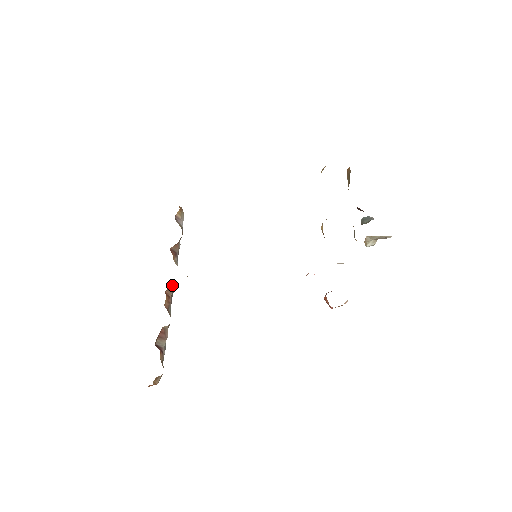
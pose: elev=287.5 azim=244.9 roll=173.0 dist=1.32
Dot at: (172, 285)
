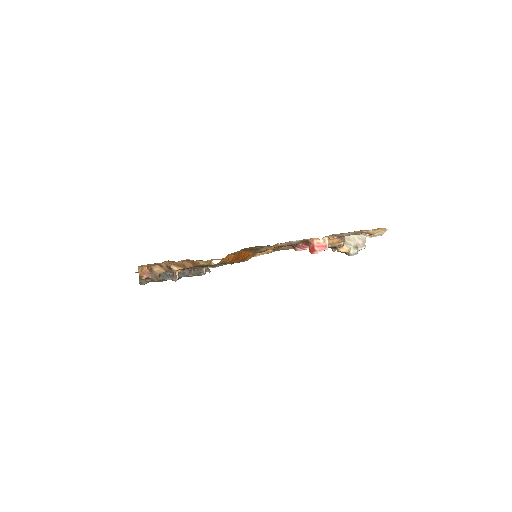
Dot at: (187, 266)
